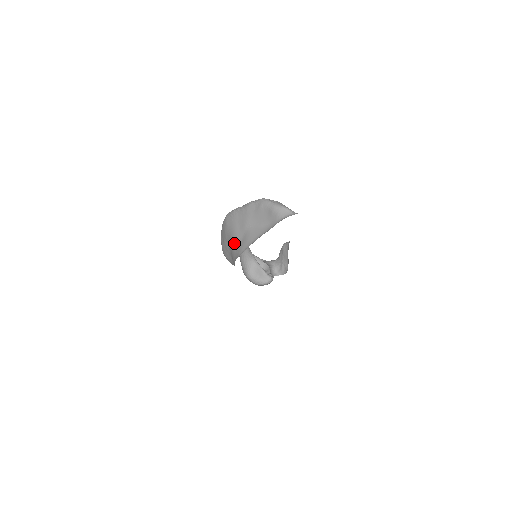
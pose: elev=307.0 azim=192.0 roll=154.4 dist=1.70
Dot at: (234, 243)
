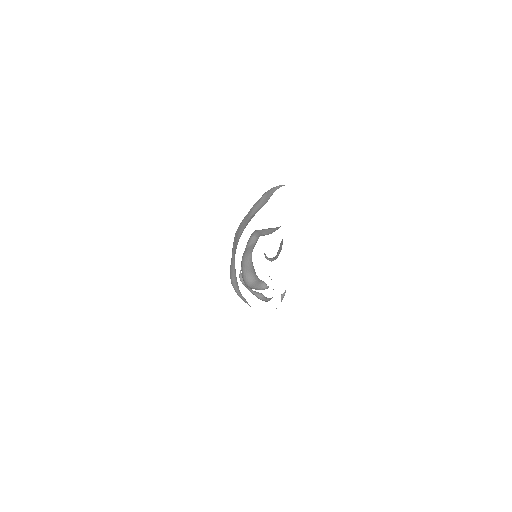
Dot at: (237, 240)
